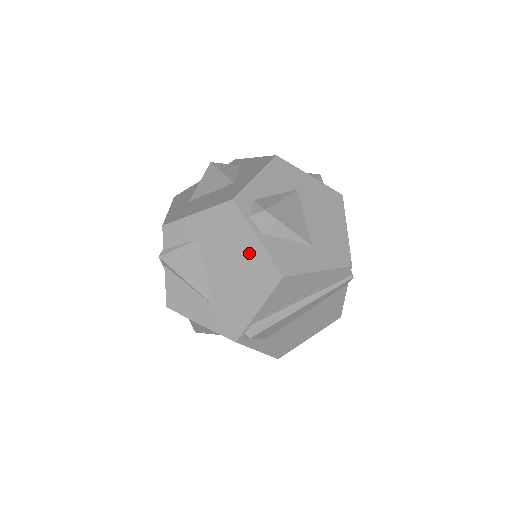
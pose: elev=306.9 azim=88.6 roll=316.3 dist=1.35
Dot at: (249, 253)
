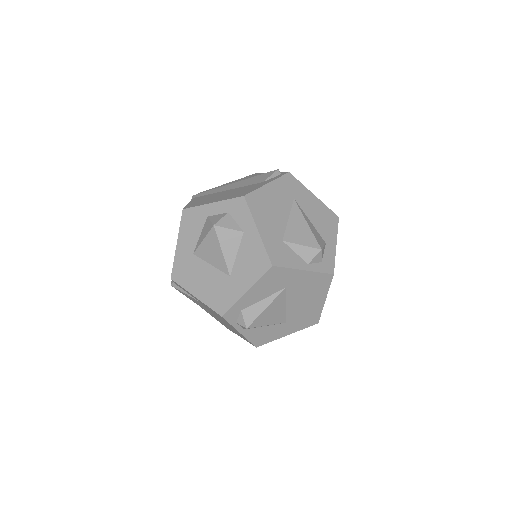
Dot at: (235, 330)
